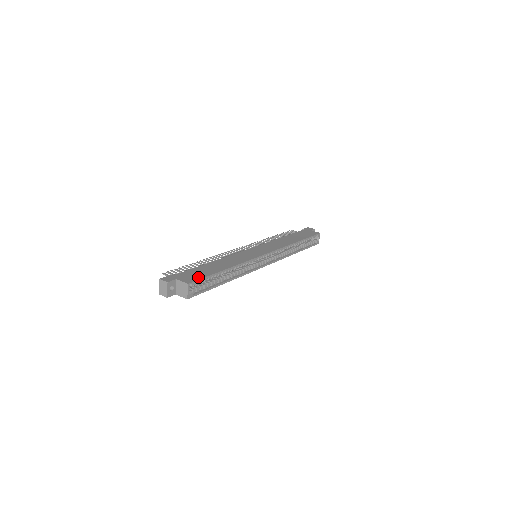
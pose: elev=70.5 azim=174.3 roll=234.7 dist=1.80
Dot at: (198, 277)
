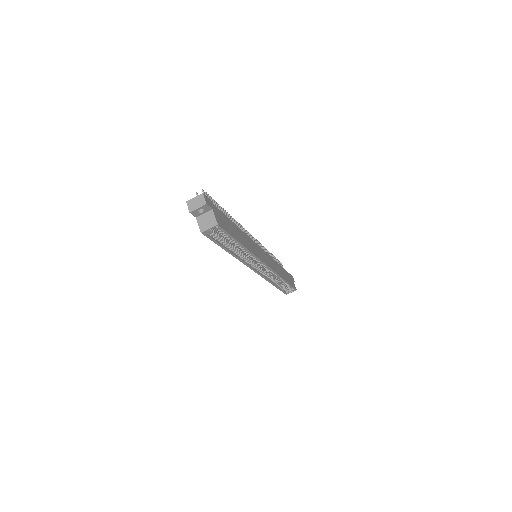
Dot at: (225, 227)
